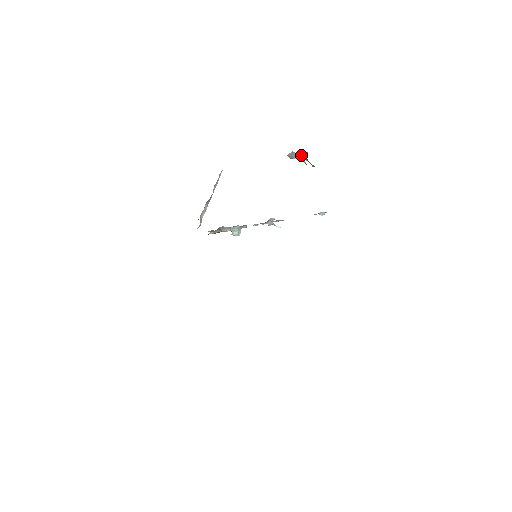
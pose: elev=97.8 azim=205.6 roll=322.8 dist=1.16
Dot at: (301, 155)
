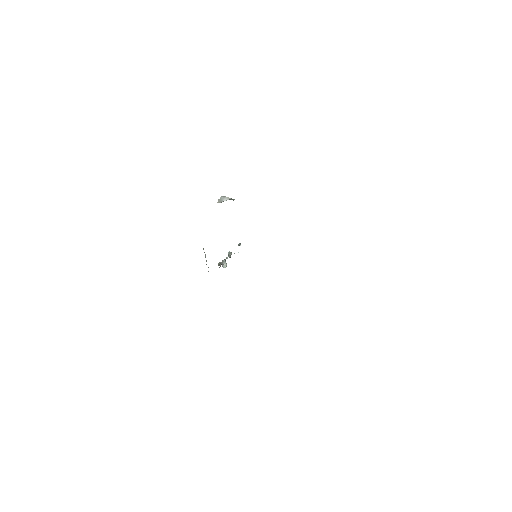
Dot at: (225, 197)
